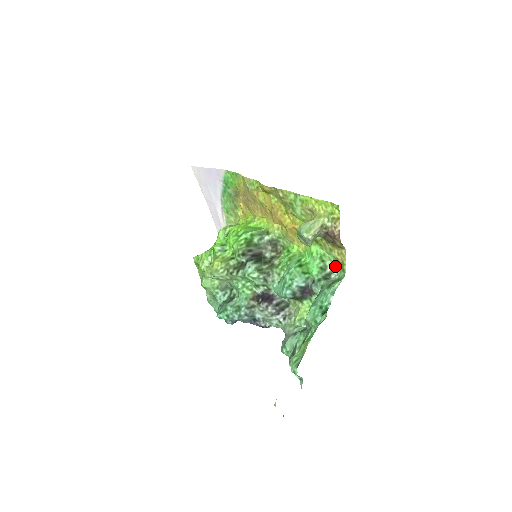
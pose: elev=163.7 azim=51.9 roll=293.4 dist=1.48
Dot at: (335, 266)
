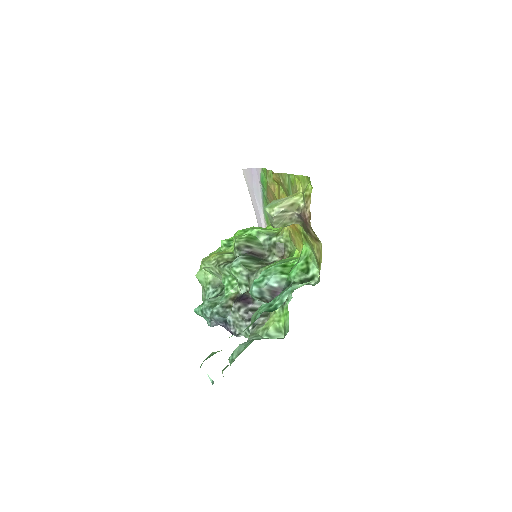
Dot at: (318, 271)
